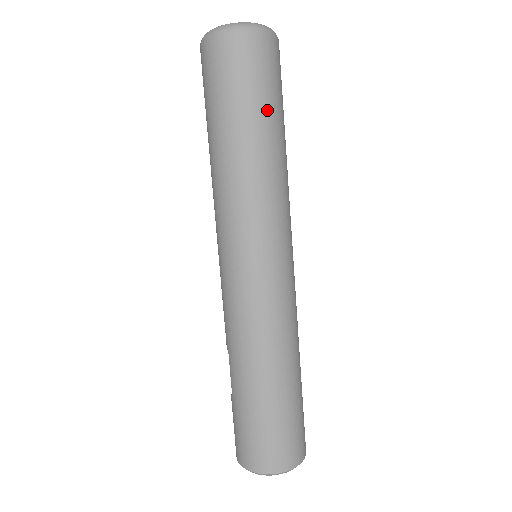
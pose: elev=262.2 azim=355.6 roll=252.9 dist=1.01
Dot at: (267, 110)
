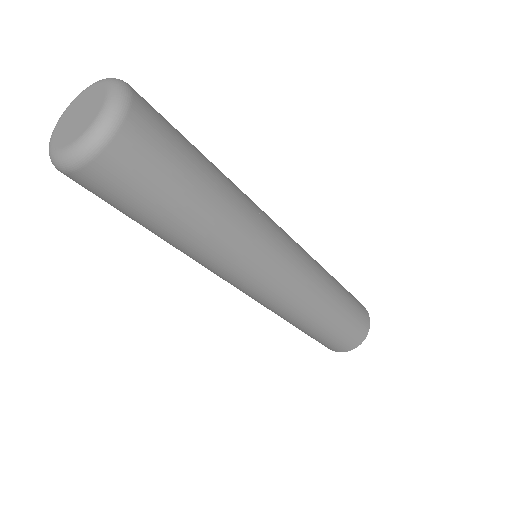
Dot at: (148, 221)
